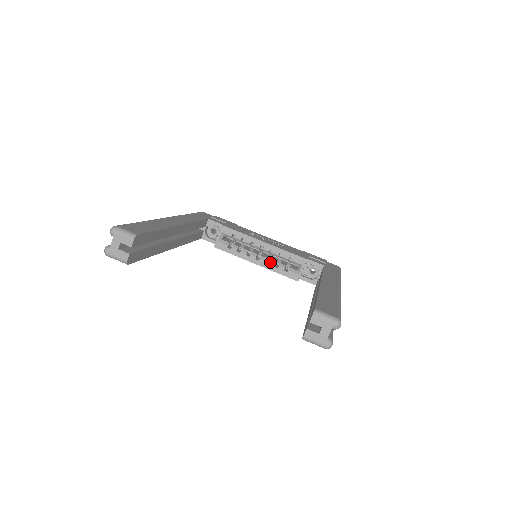
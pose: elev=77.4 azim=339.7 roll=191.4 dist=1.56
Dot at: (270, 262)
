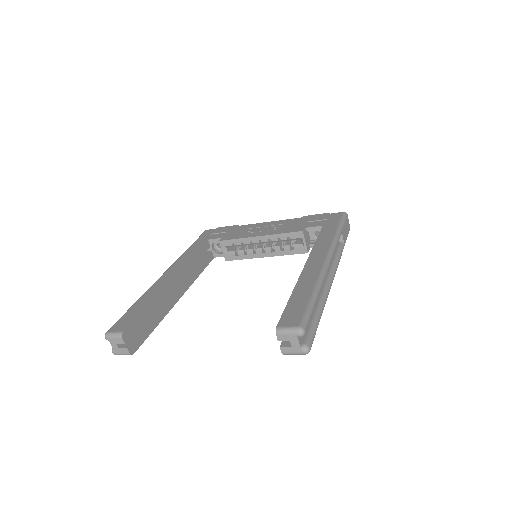
Dot at: (275, 249)
